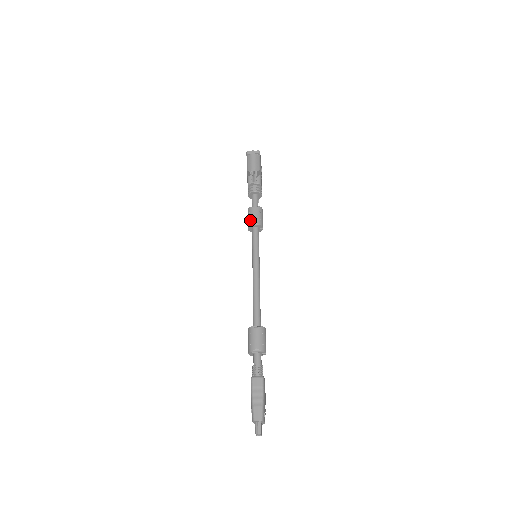
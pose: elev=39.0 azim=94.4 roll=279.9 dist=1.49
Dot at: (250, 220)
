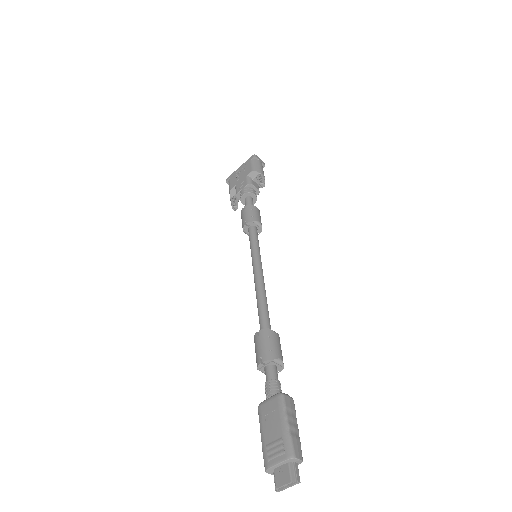
Dot at: (254, 216)
